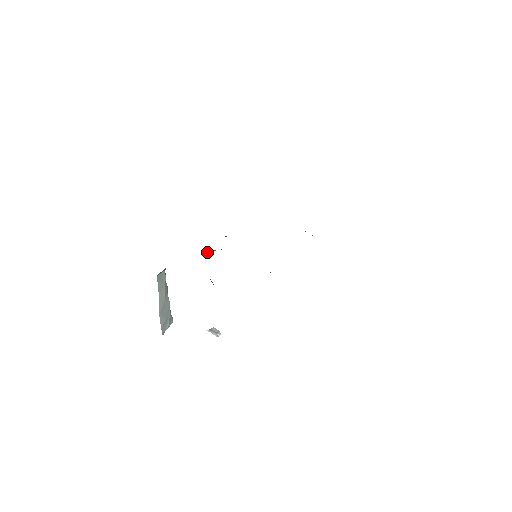
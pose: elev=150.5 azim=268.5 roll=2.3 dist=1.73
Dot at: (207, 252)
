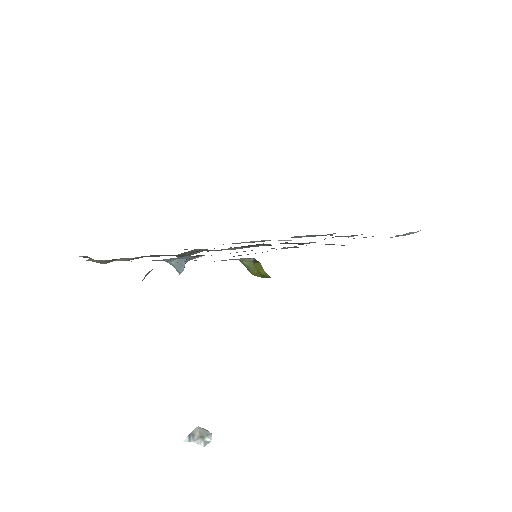
Dot at: (178, 265)
